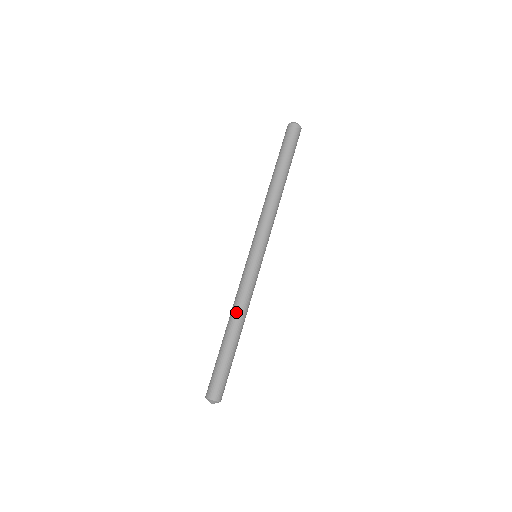
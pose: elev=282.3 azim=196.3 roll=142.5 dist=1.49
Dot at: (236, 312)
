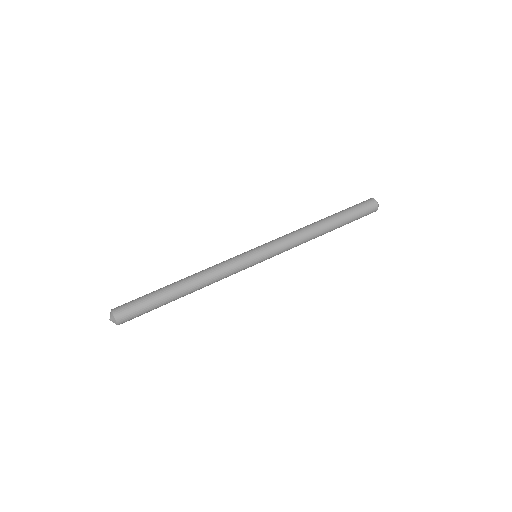
Dot at: occluded
